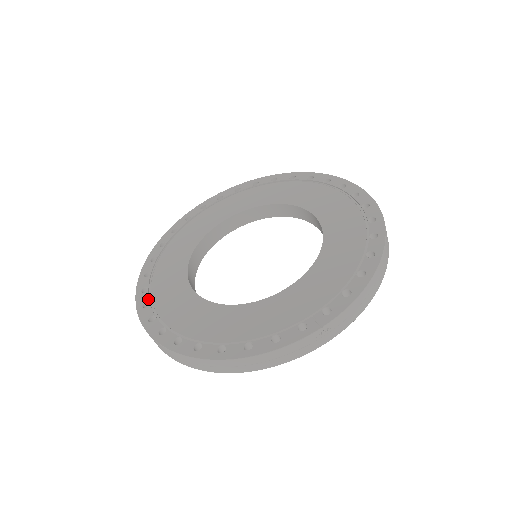
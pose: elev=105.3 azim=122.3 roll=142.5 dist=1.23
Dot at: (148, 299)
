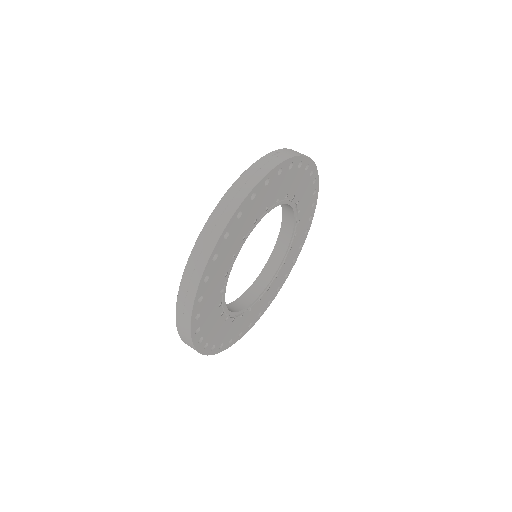
Dot at: occluded
